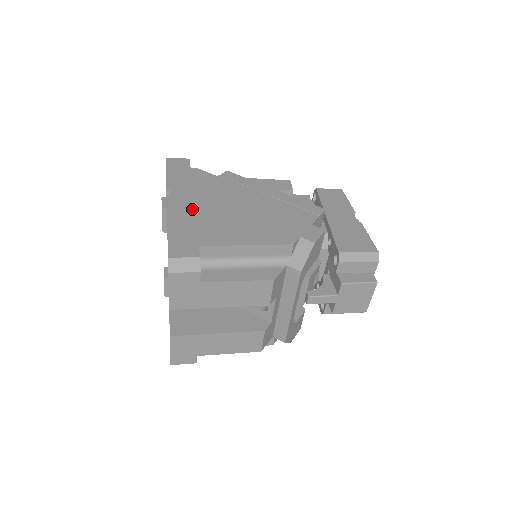
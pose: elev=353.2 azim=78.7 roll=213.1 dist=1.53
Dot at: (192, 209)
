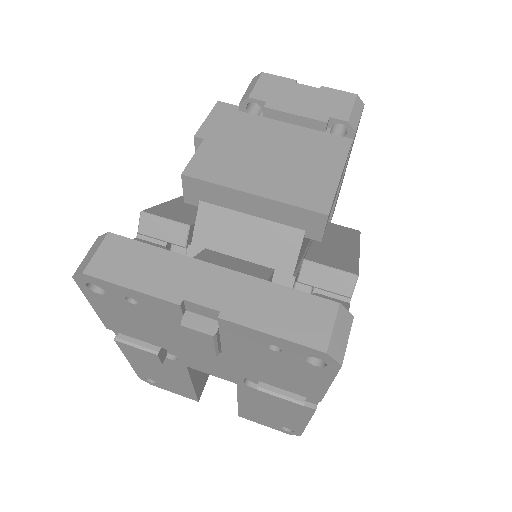
Dot at: occluded
